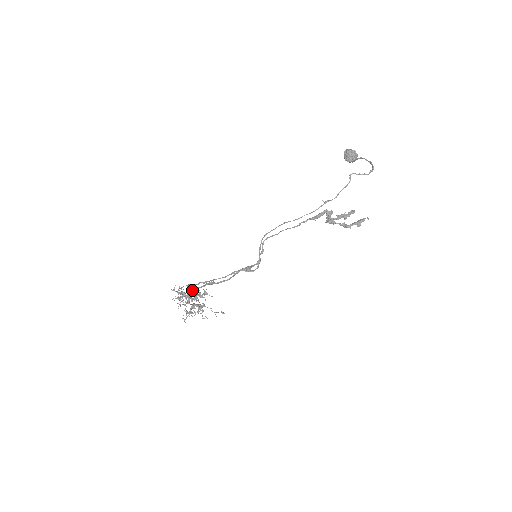
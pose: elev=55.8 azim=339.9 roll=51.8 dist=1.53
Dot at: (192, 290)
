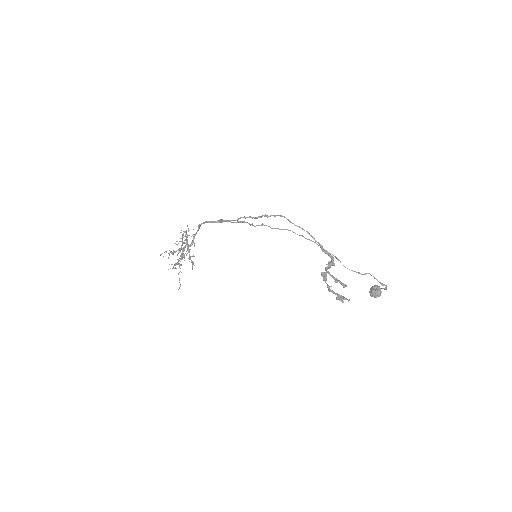
Dot at: (203, 223)
